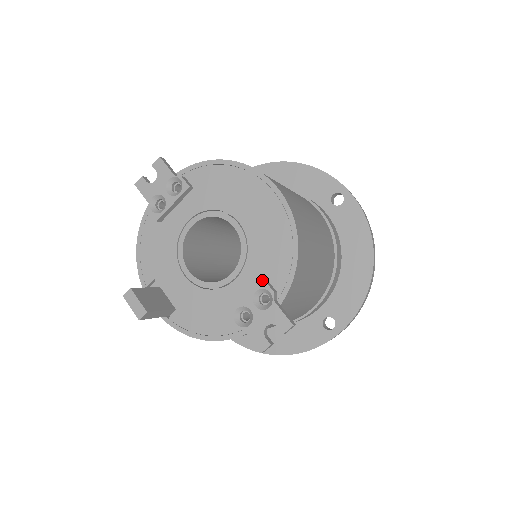
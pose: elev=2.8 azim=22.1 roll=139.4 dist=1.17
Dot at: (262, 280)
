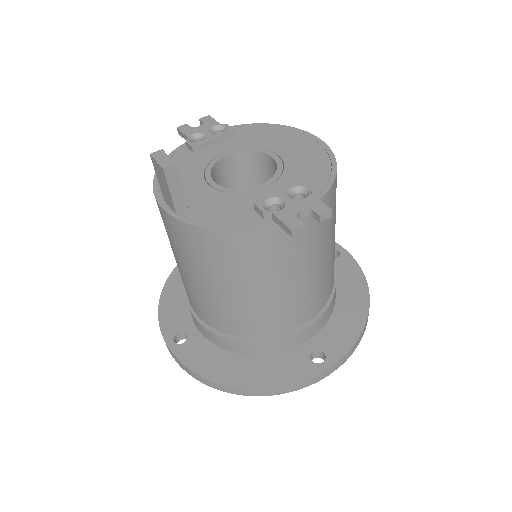
Dot at: occluded
